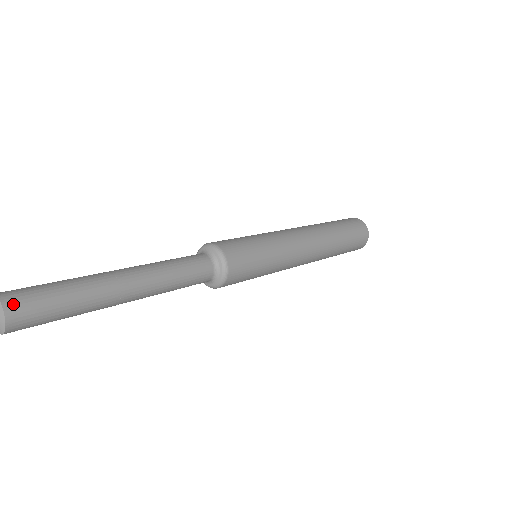
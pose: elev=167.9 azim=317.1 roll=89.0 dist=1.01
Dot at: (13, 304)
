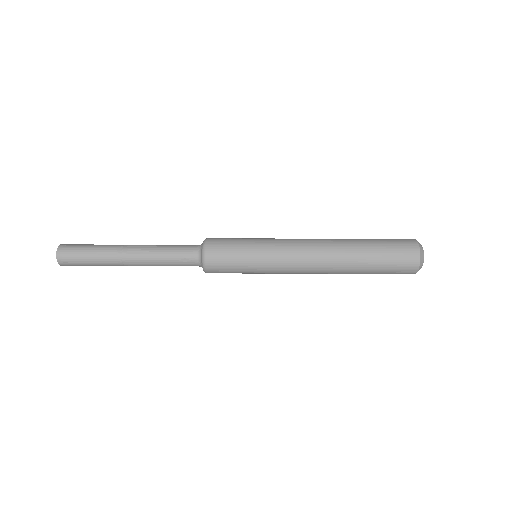
Dot at: (65, 245)
